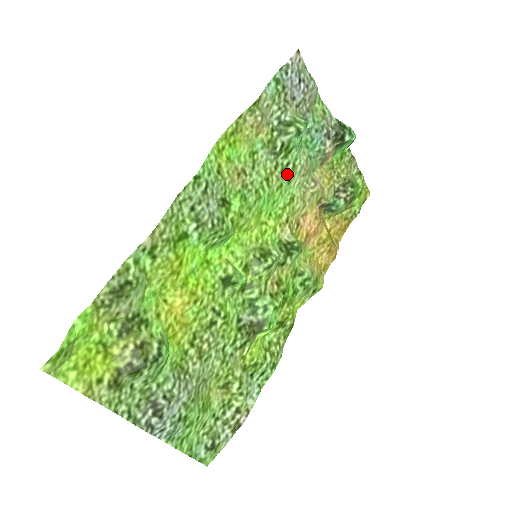
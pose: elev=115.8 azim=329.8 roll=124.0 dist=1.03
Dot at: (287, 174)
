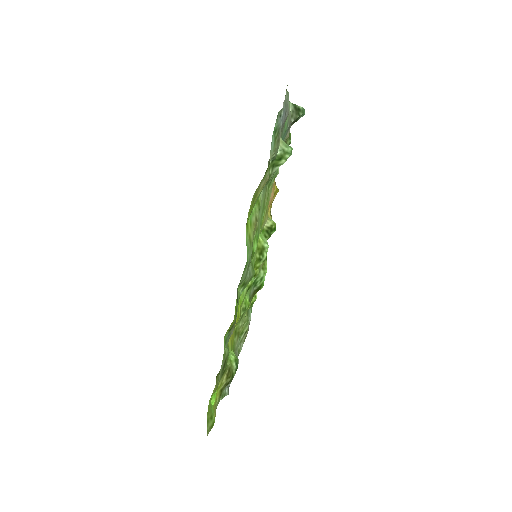
Dot at: occluded
